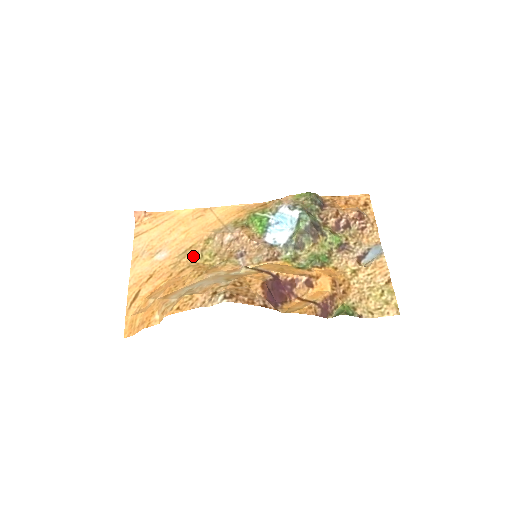
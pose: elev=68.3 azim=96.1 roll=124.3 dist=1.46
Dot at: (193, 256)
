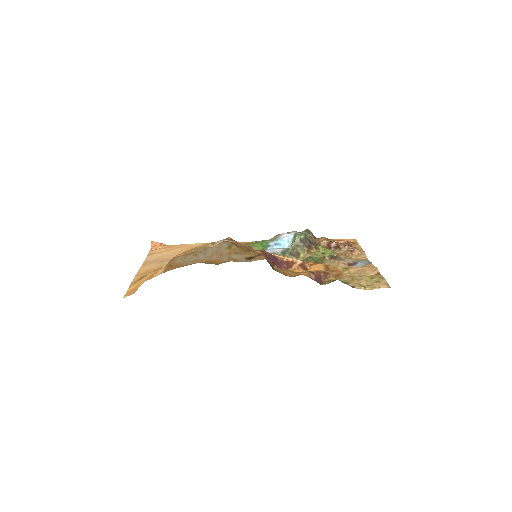
Dot at: occluded
